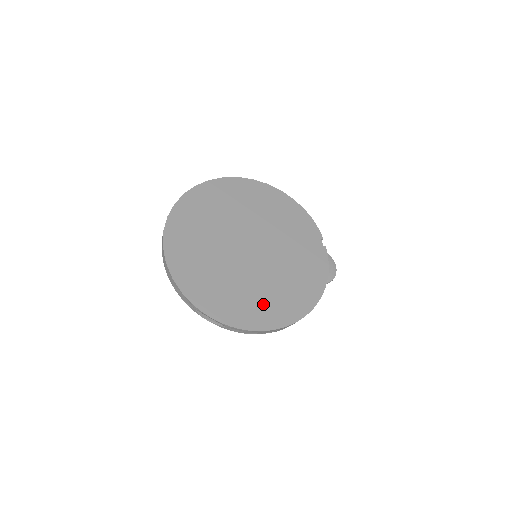
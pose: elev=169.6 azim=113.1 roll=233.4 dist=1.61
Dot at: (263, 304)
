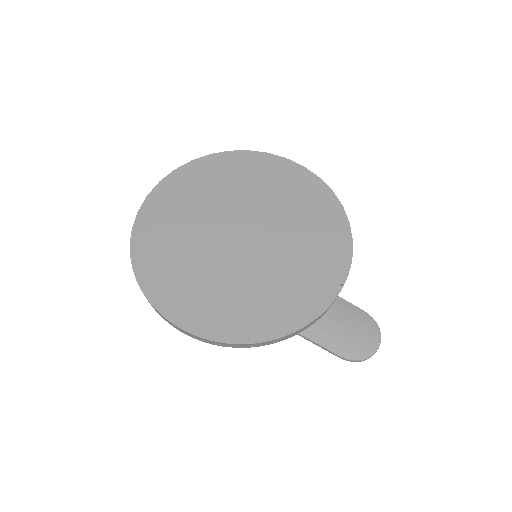
Dot at: (195, 295)
